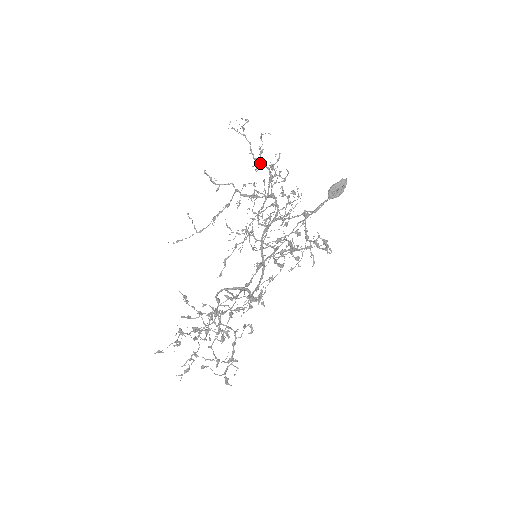
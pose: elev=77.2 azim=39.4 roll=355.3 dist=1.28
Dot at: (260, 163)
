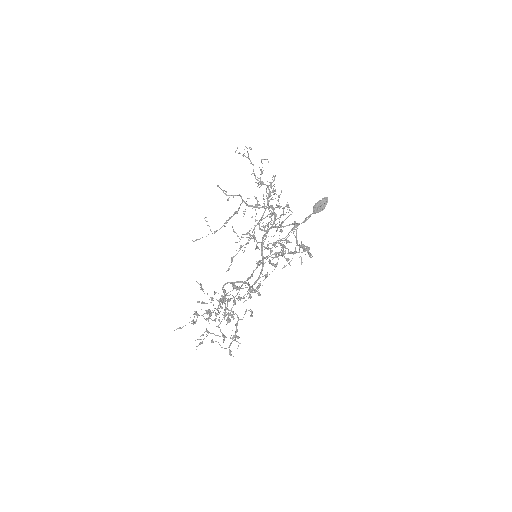
Dot at: (260, 182)
